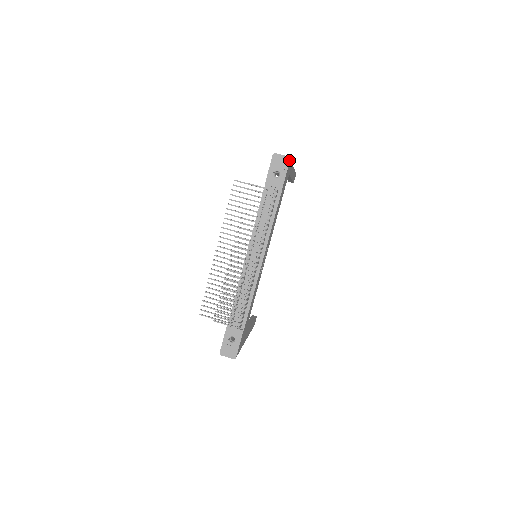
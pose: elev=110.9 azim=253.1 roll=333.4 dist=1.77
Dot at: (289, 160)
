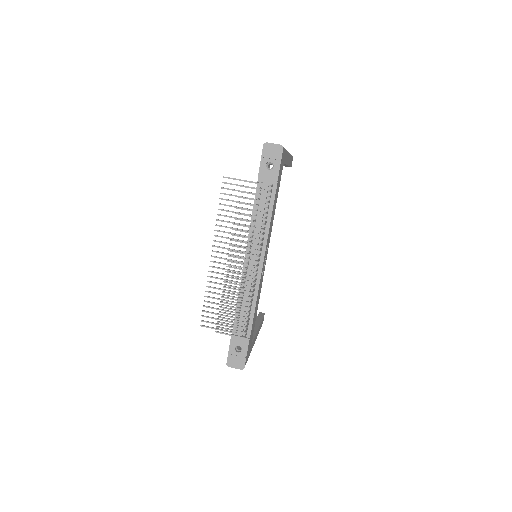
Dot at: (282, 149)
